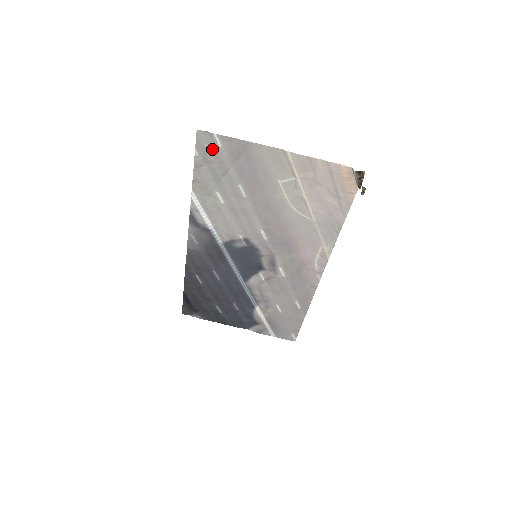
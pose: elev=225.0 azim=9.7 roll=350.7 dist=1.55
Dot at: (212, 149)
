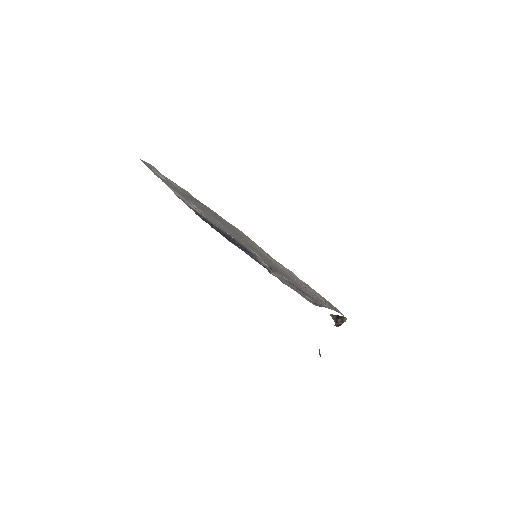
Dot at: (166, 180)
